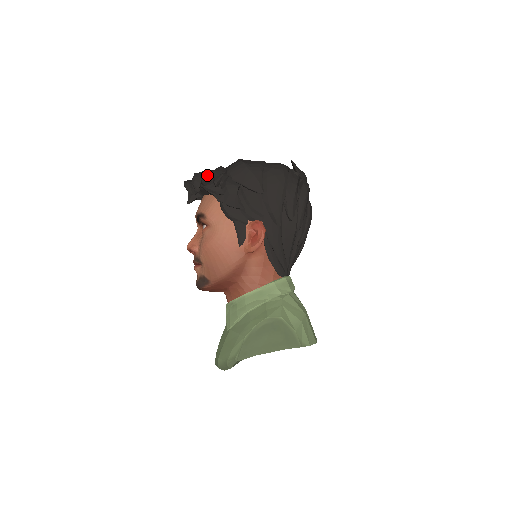
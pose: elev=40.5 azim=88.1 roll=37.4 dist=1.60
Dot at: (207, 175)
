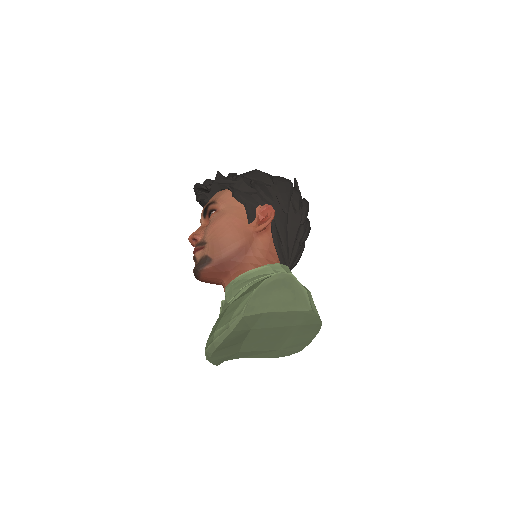
Dot at: occluded
